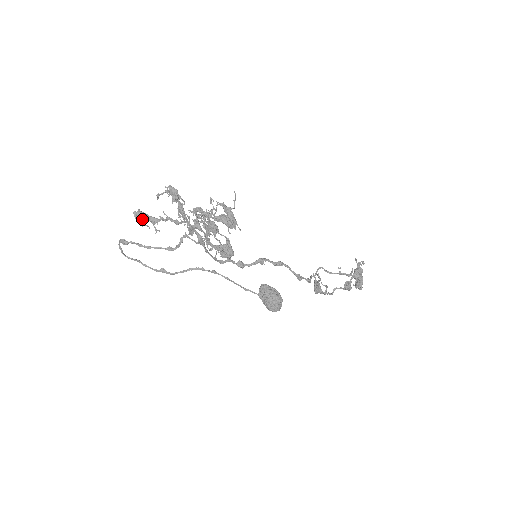
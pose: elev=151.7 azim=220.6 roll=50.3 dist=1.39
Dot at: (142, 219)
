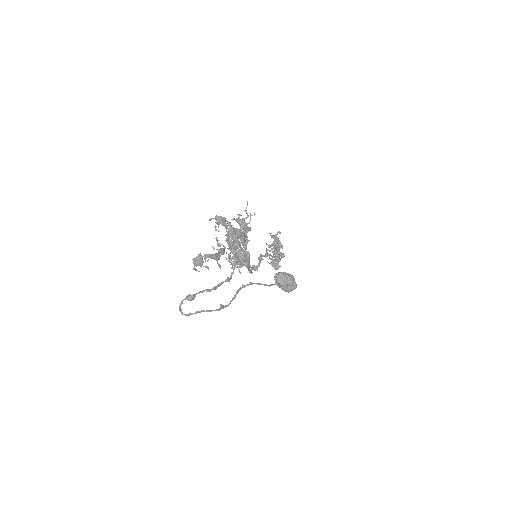
Dot at: (202, 263)
